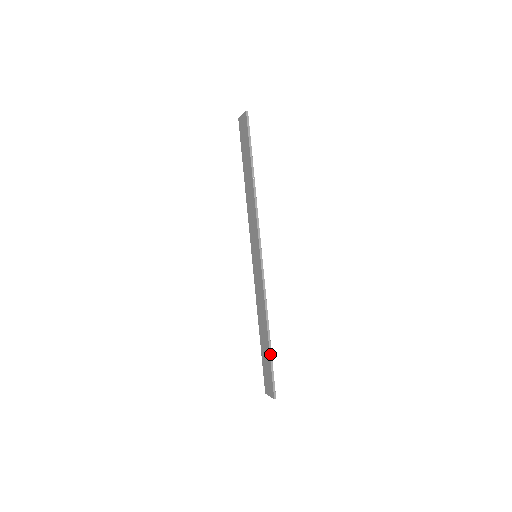
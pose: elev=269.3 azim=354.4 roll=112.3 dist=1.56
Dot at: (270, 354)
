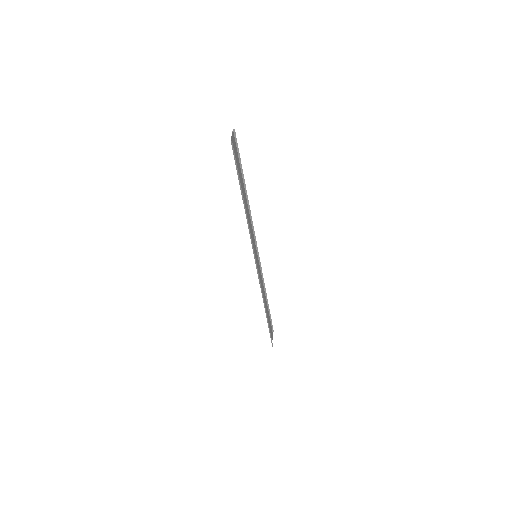
Dot at: (268, 323)
